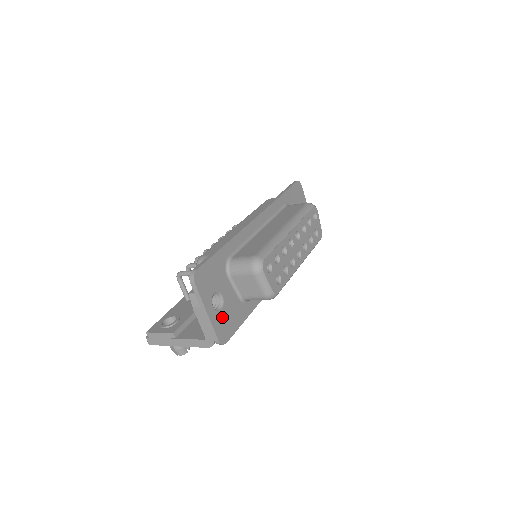
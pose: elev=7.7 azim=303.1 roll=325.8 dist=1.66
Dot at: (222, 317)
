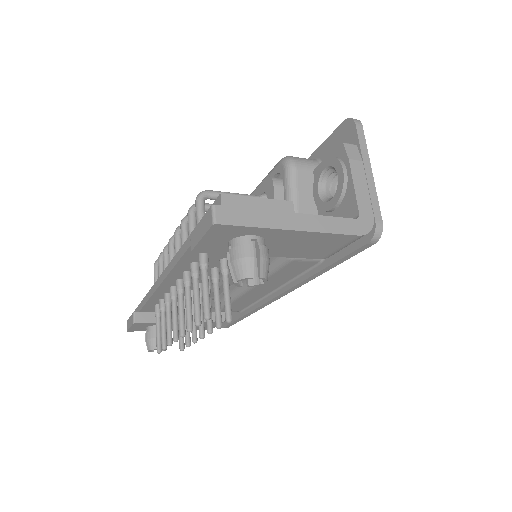
Dot at: occluded
